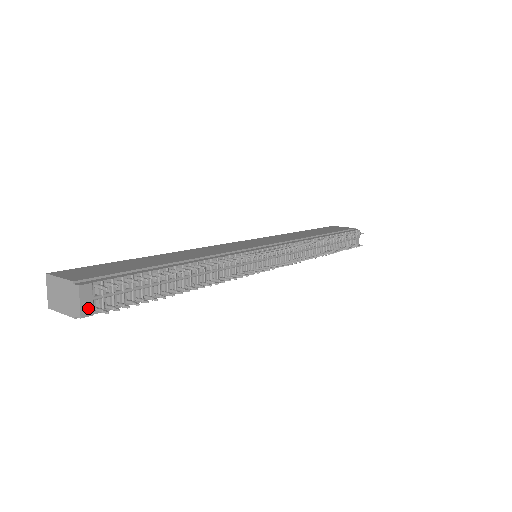
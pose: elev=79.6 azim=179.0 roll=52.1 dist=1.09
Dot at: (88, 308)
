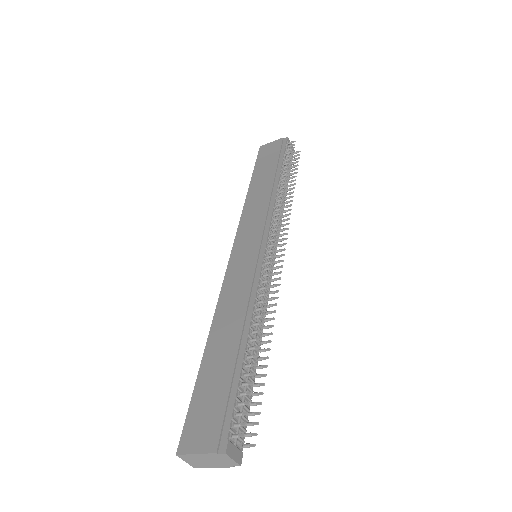
Dot at: (238, 455)
